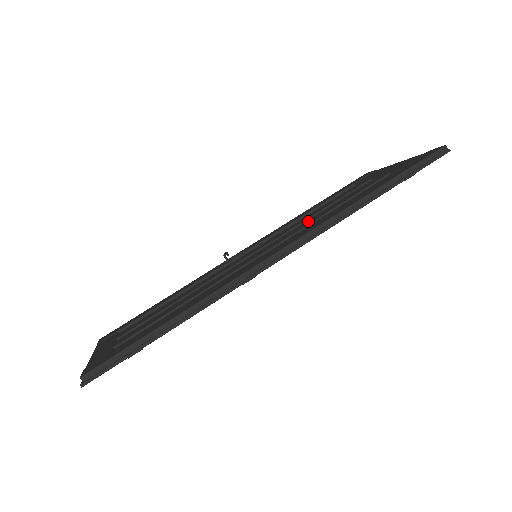
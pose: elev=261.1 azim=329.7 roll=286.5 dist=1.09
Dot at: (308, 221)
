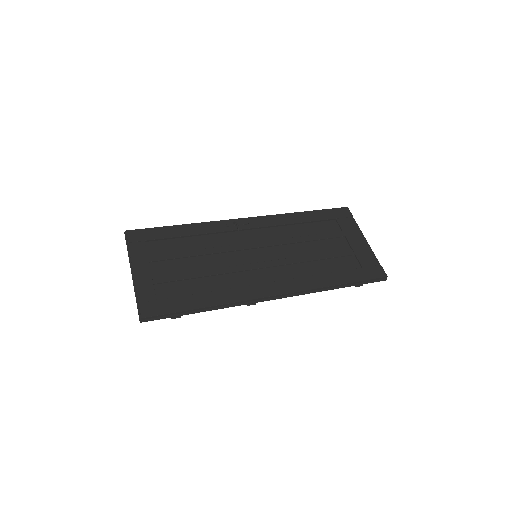
Dot at: (296, 248)
